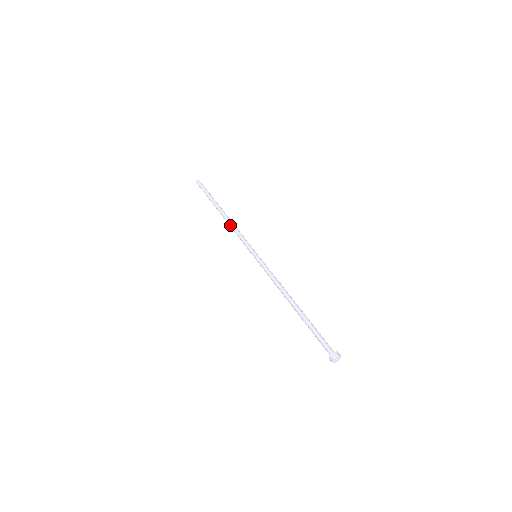
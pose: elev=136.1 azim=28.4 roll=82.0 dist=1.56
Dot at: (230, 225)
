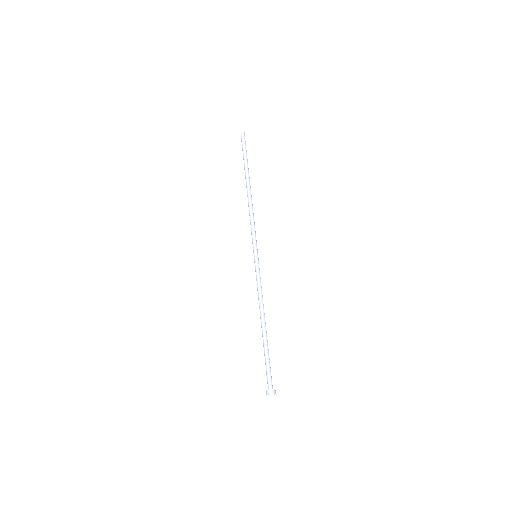
Dot at: (249, 207)
